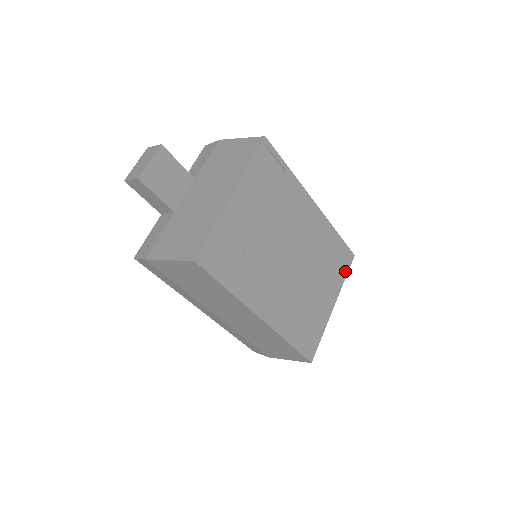
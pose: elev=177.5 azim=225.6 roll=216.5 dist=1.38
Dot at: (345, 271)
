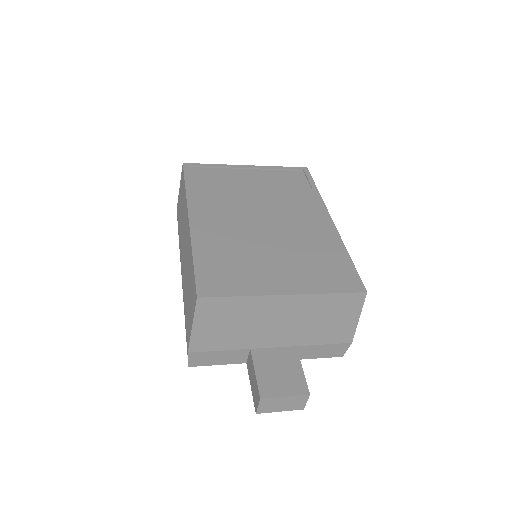
Dot at: (336, 288)
